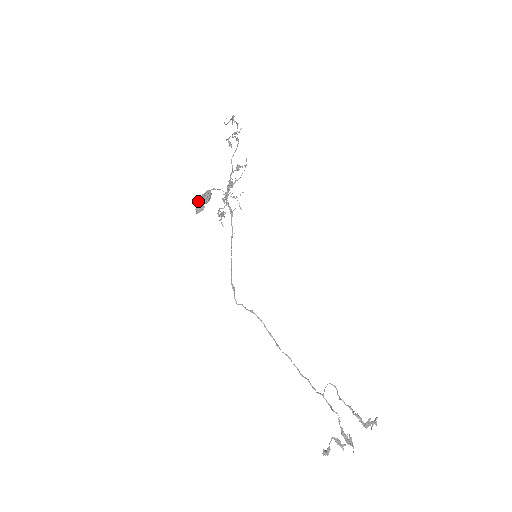
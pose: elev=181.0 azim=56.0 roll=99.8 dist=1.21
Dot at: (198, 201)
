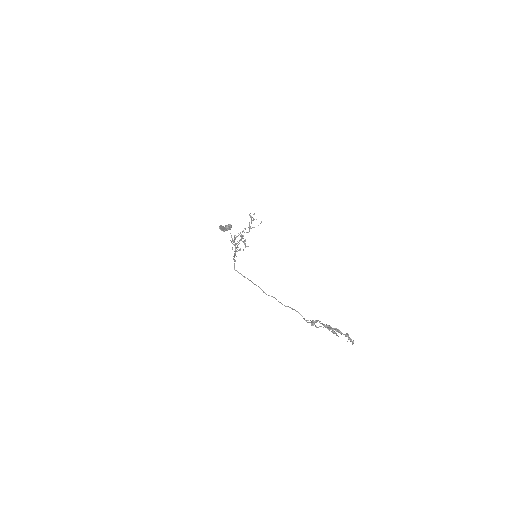
Dot at: (222, 226)
